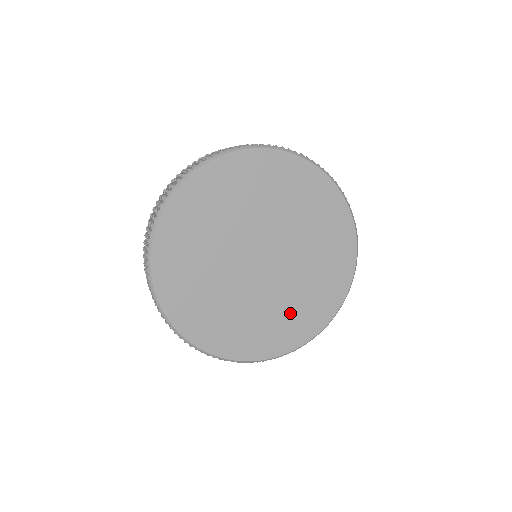
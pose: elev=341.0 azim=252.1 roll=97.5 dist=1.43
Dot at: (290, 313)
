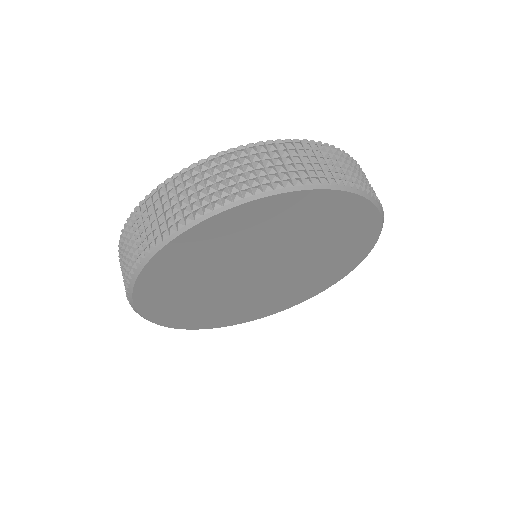
Dot at: (288, 293)
